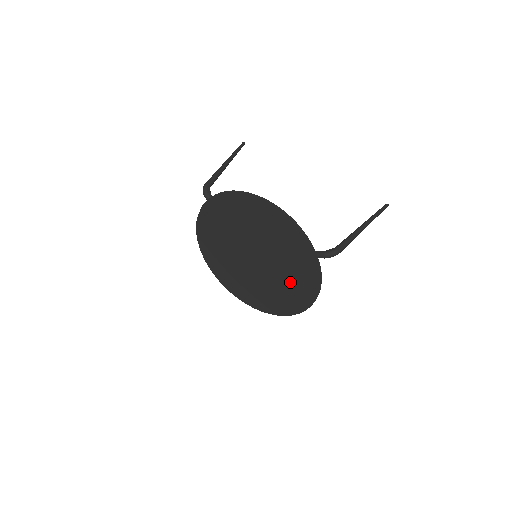
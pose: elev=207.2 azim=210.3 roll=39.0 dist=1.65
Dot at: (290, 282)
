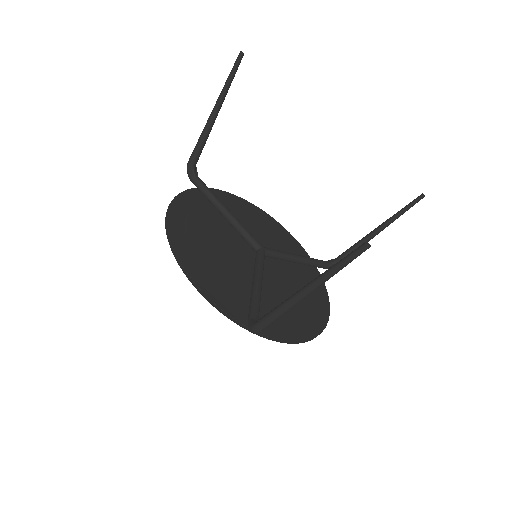
Dot at: occluded
